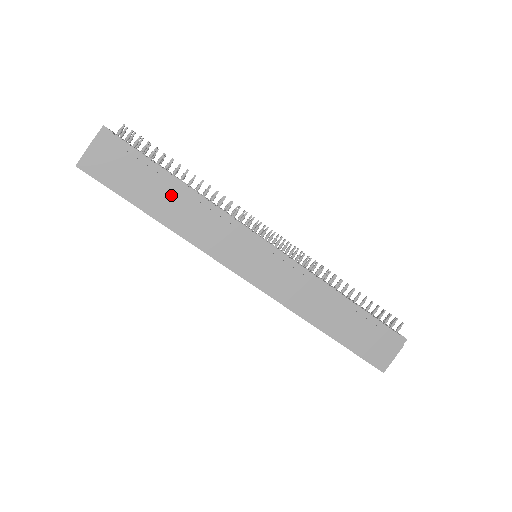
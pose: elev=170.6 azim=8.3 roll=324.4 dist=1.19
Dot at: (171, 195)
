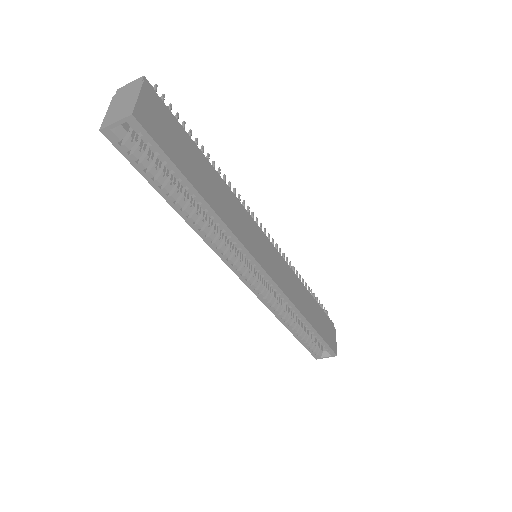
Dot at: (210, 176)
